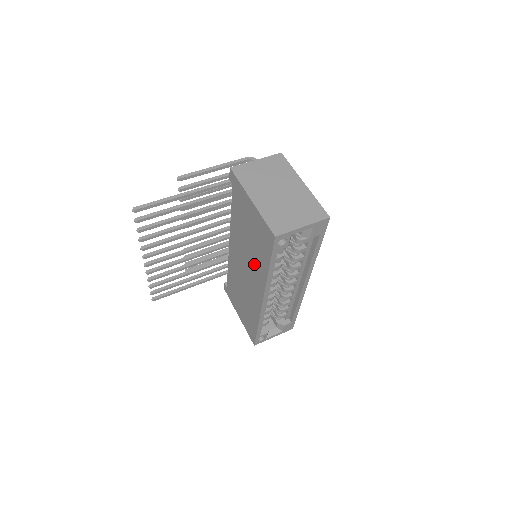
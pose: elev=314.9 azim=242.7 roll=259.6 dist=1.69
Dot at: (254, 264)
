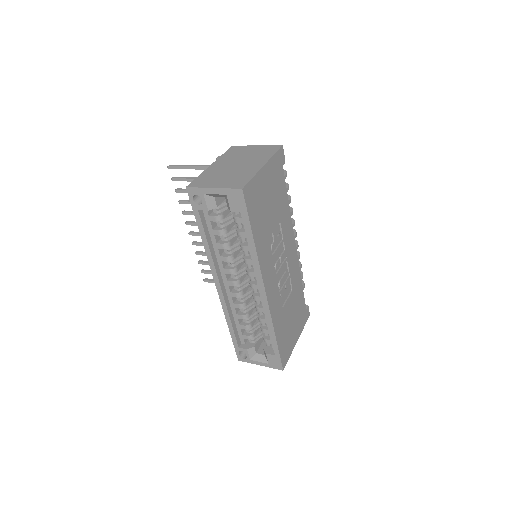
Dot at: occluded
